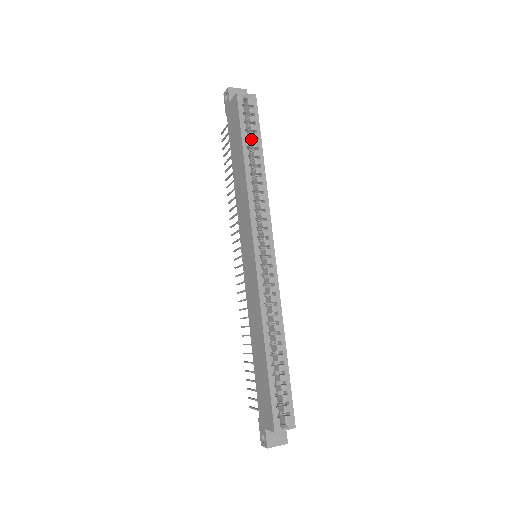
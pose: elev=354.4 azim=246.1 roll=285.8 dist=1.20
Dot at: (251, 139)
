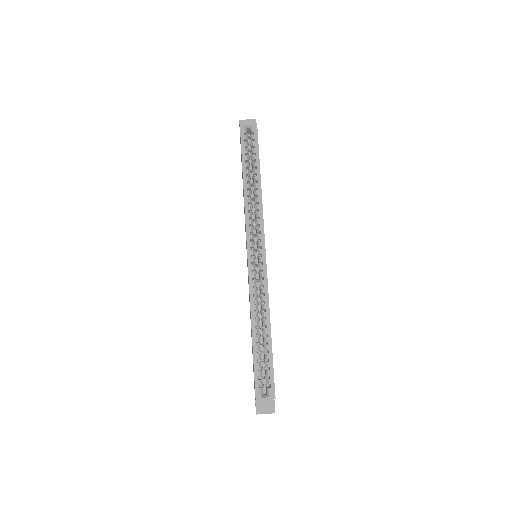
Dot at: (252, 160)
